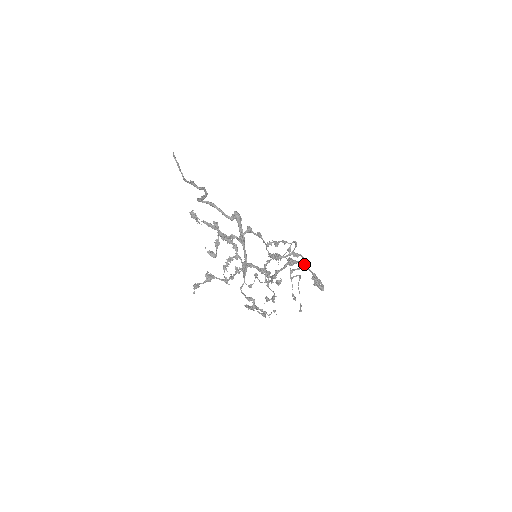
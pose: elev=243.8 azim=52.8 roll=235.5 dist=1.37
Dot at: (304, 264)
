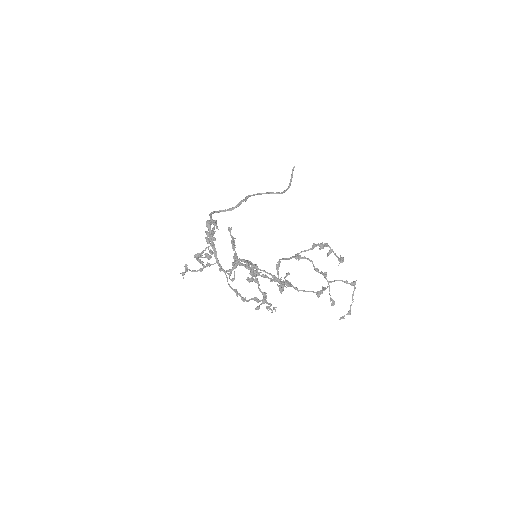
Dot at: (255, 265)
